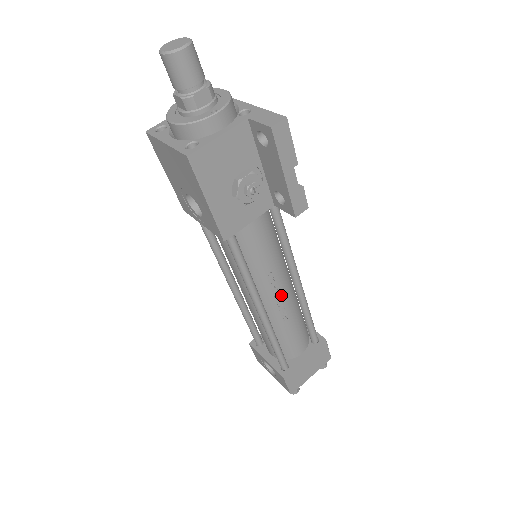
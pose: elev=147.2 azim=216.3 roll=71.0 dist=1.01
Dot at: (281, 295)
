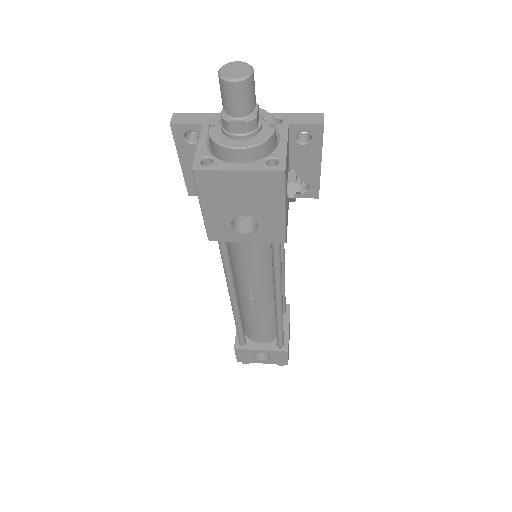
Dot at: occluded
